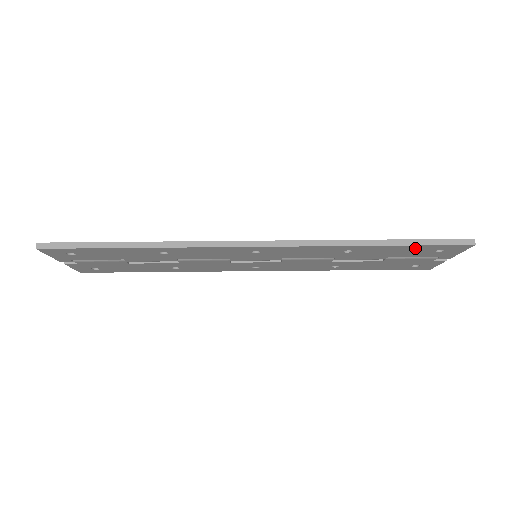
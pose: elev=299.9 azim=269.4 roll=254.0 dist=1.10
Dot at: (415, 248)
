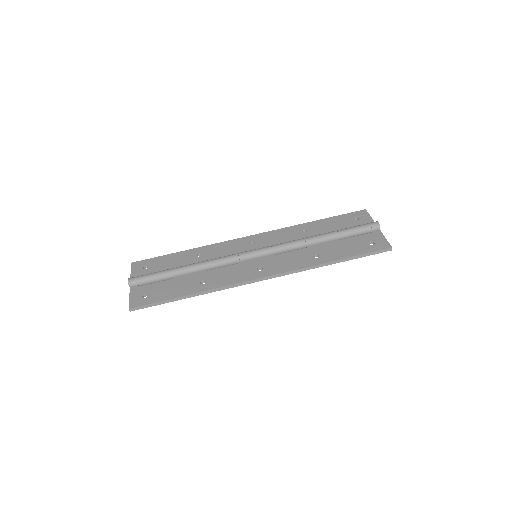
Dot at: occluded
